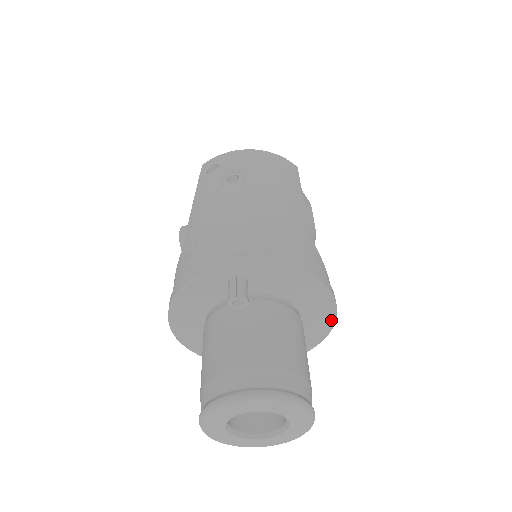
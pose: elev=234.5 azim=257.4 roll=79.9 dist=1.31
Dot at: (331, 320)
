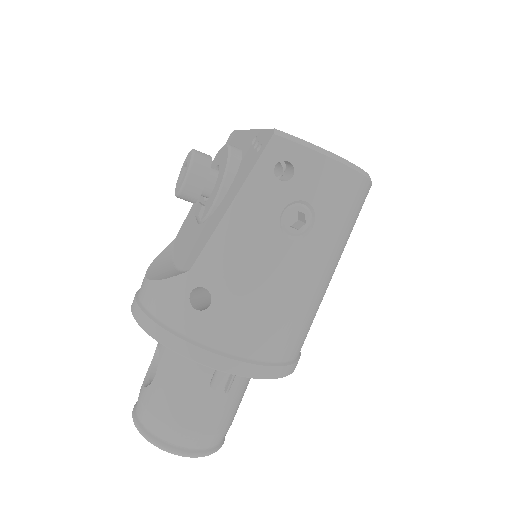
Dot at: occluded
